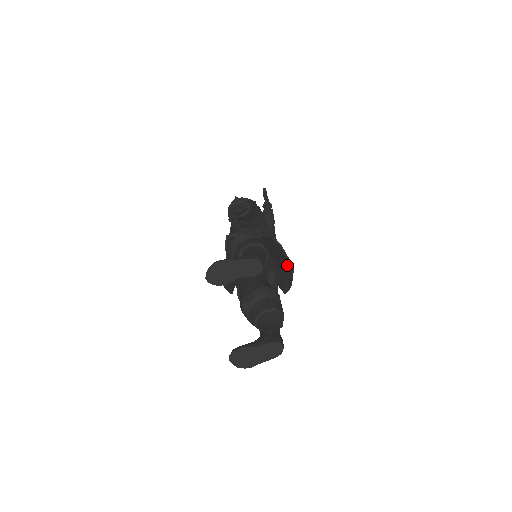
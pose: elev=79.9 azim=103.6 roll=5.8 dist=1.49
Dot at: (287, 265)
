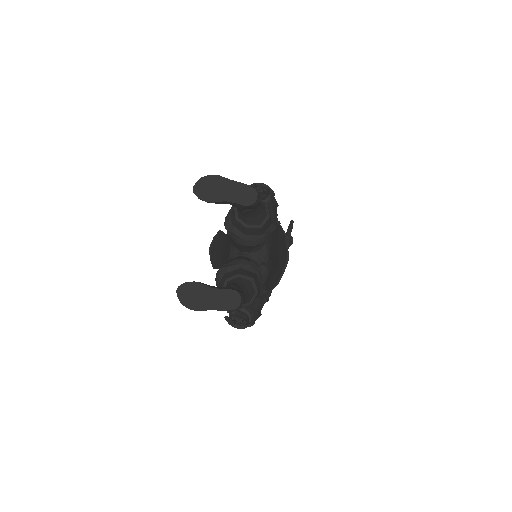
Dot at: (284, 257)
